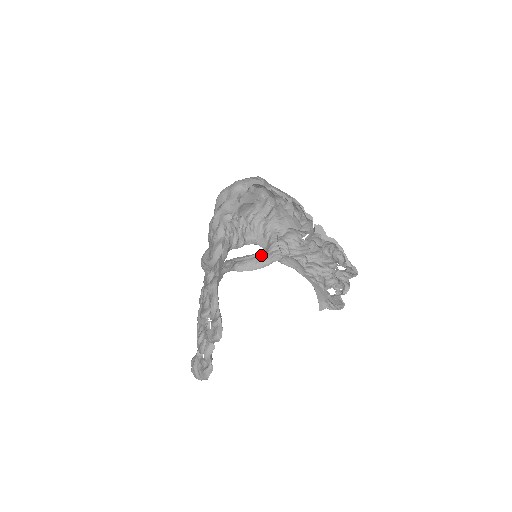
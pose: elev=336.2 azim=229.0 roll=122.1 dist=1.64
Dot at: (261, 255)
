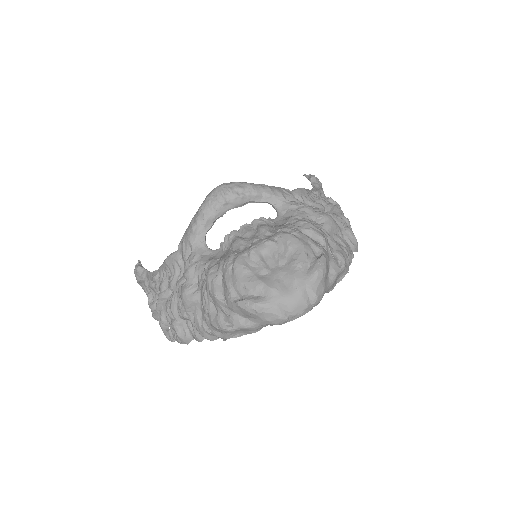
Dot at: (274, 194)
